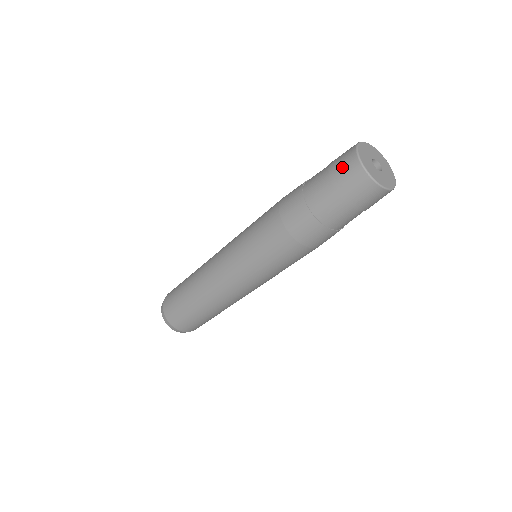
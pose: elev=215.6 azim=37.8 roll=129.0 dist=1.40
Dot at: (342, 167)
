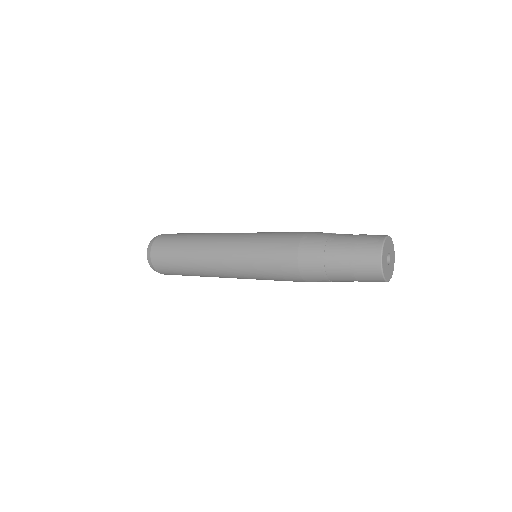
Dot at: (367, 274)
